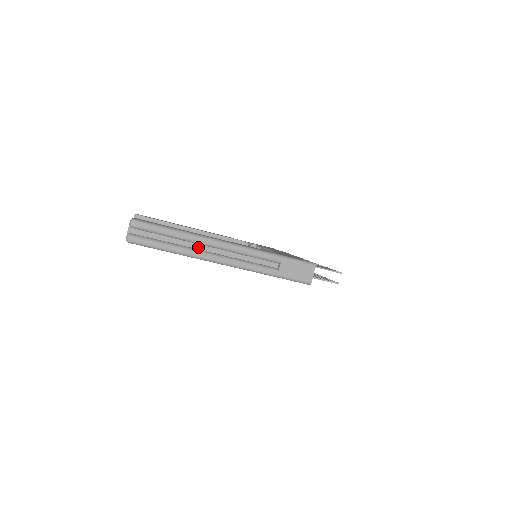
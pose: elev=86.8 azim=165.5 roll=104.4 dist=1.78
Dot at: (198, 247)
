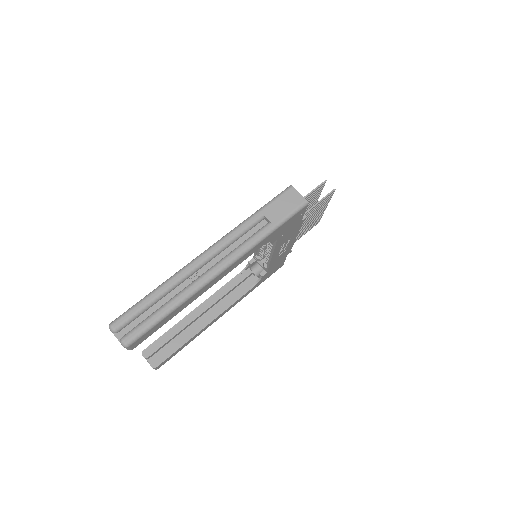
Dot at: (188, 283)
